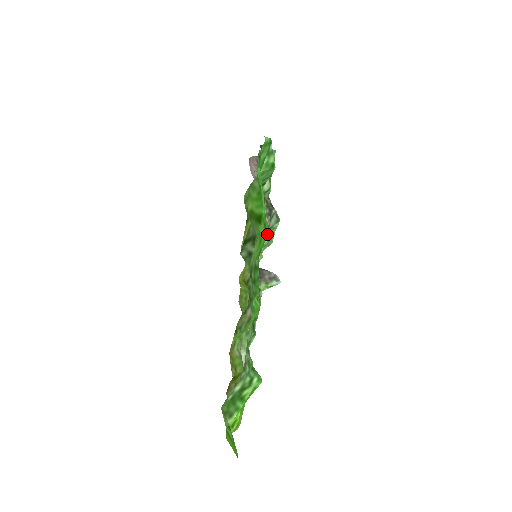
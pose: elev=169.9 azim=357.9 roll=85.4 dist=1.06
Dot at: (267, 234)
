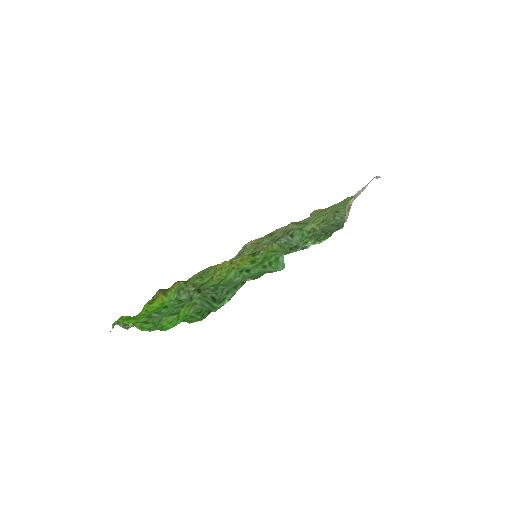
Dot at: occluded
